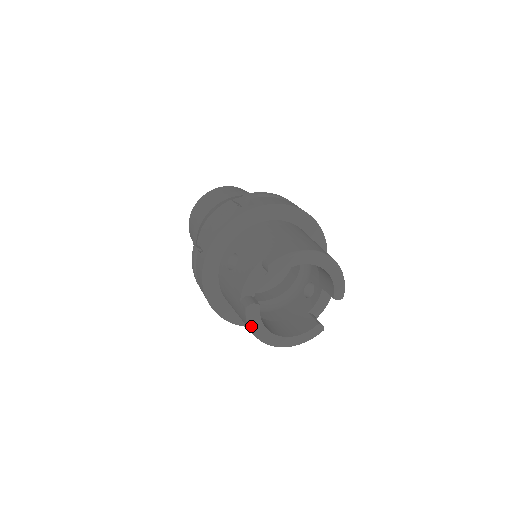
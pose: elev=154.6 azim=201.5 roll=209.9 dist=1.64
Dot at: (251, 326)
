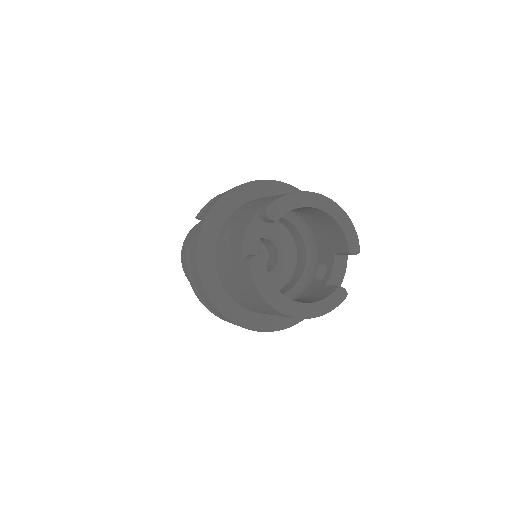
Dot at: (259, 286)
